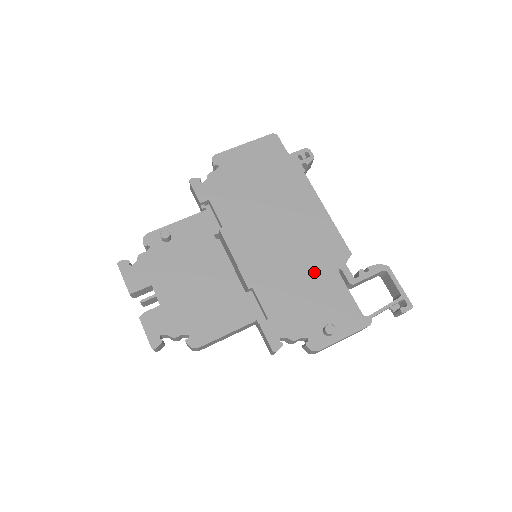
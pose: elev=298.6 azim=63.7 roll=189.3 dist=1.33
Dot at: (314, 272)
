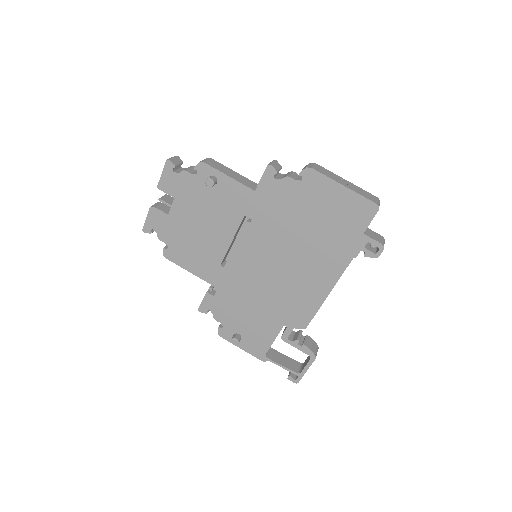
Dot at: (270, 310)
